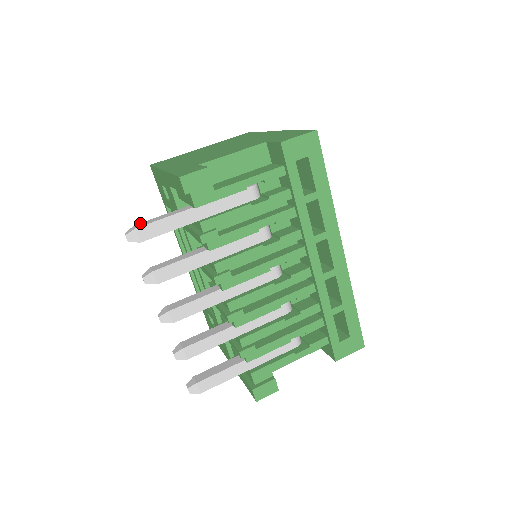
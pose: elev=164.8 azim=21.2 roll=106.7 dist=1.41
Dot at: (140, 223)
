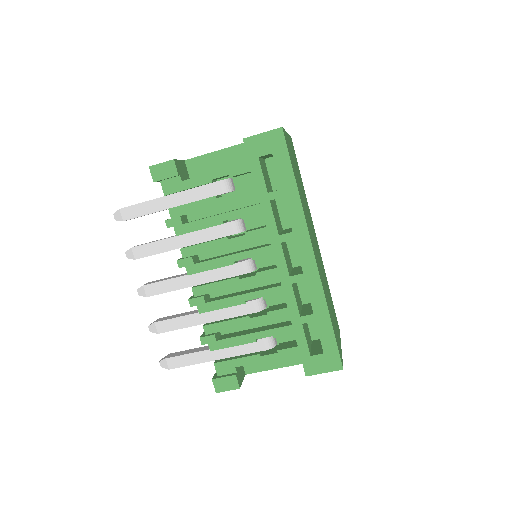
Dot at: occluded
